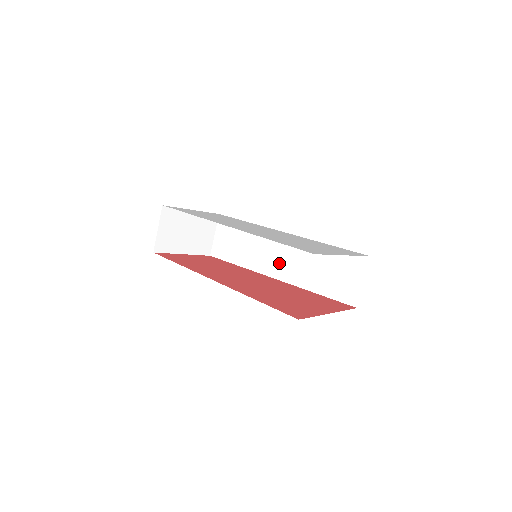
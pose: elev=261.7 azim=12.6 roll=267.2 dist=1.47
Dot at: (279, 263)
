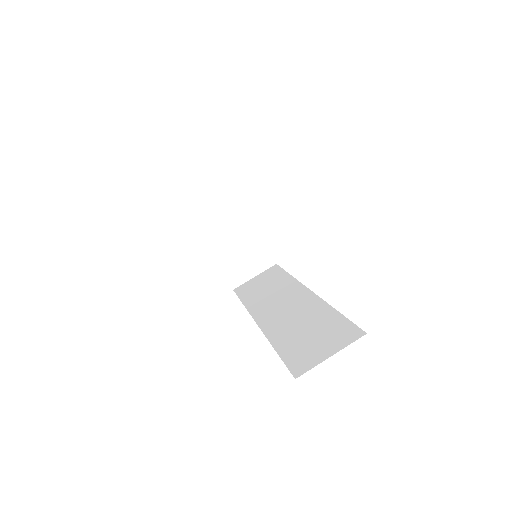
Dot at: (275, 311)
